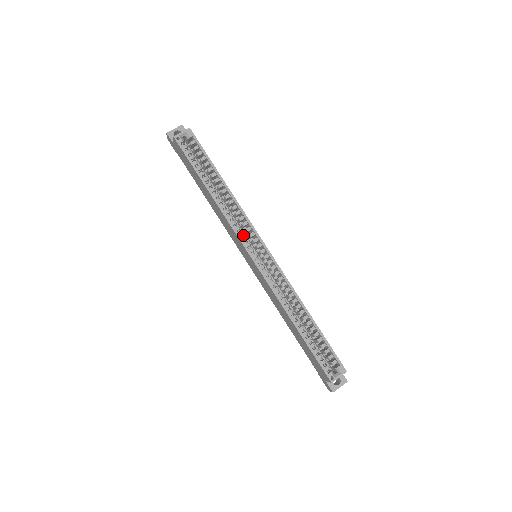
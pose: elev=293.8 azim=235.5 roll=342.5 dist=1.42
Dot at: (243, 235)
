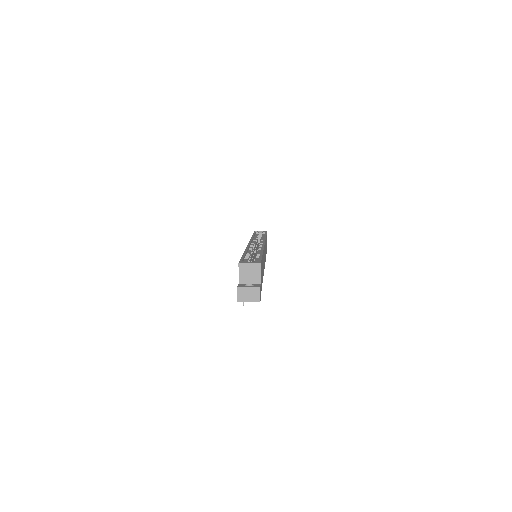
Dot at: occluded
